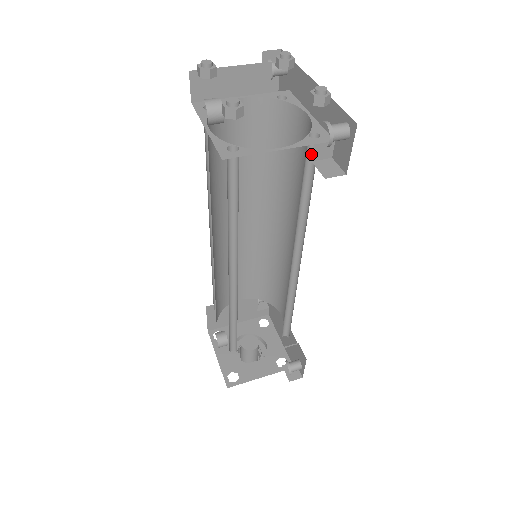
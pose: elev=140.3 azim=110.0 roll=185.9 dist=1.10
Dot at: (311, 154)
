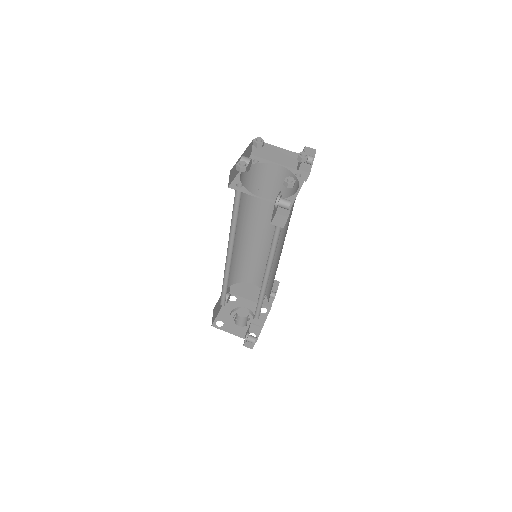
Dot at: occluded
